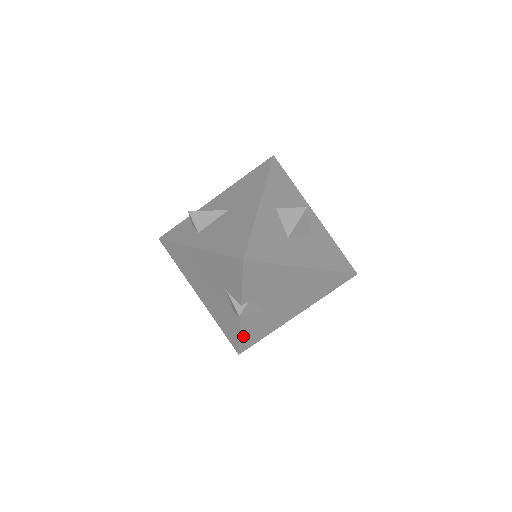
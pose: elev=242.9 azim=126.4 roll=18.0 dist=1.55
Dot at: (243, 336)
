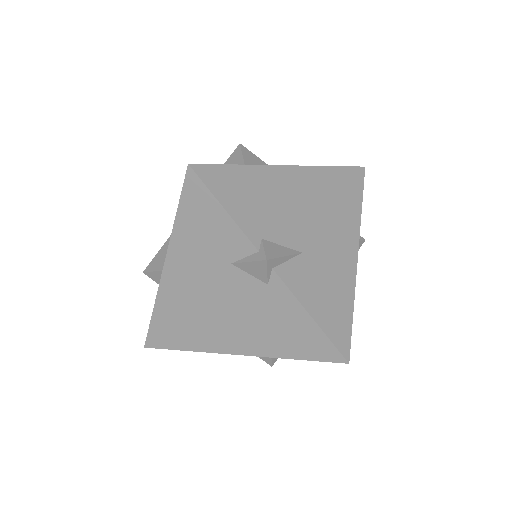
Dot at: (318, 318)
